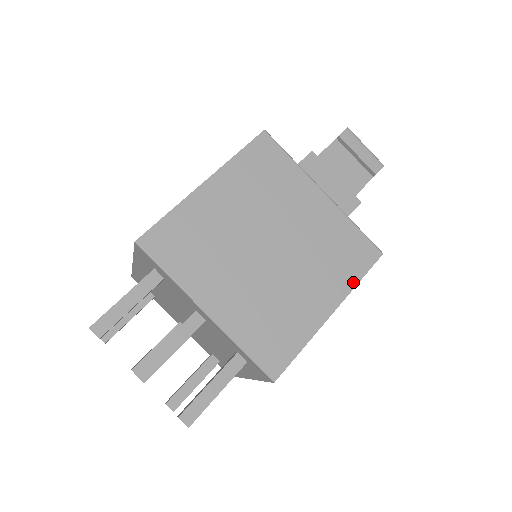
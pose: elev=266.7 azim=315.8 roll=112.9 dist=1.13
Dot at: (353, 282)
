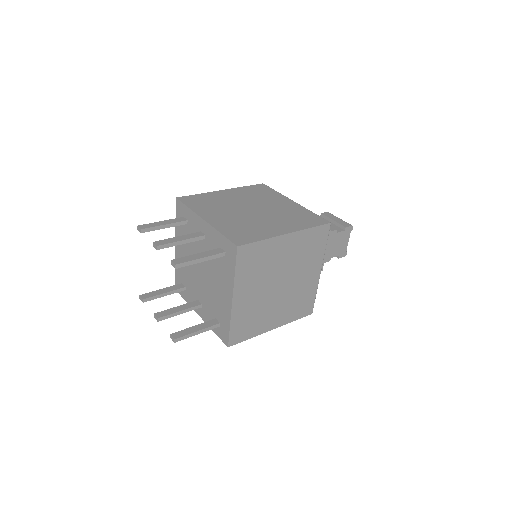
Dot at: (306, 227)
